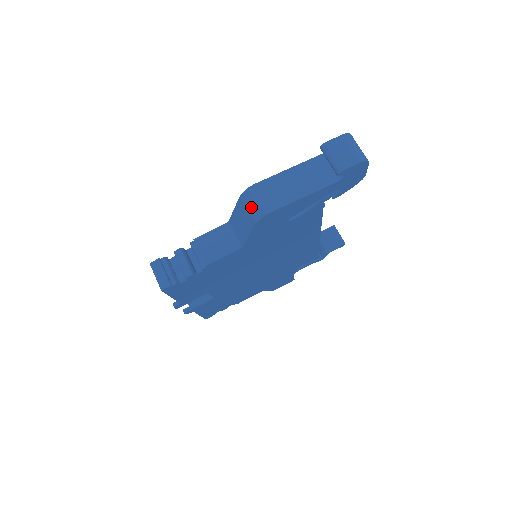
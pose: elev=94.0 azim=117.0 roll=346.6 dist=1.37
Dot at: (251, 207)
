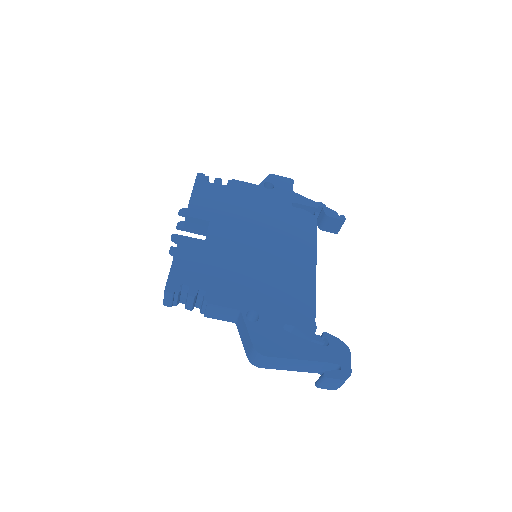
Dot at: (253, 357)
